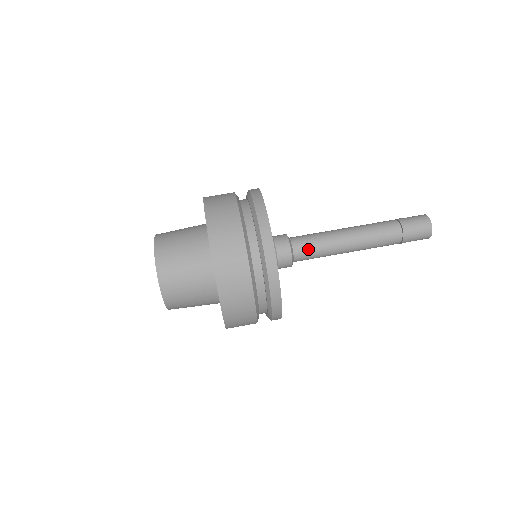
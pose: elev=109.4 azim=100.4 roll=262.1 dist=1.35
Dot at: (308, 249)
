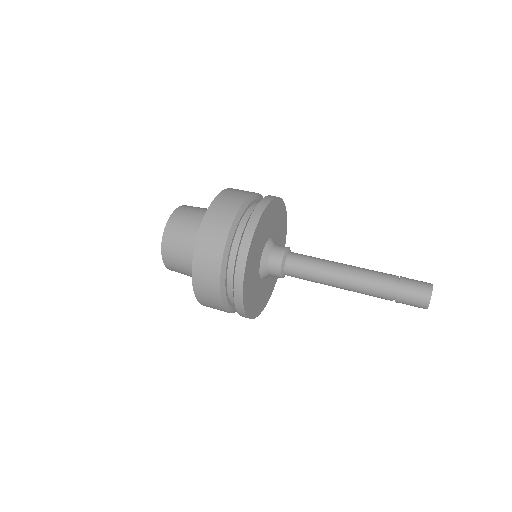
Dot at: (299, 266)
